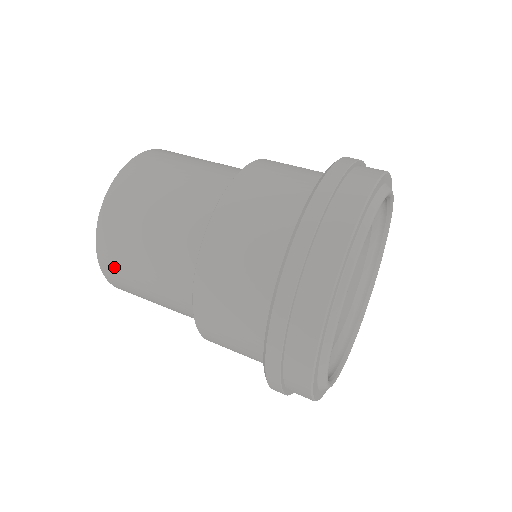
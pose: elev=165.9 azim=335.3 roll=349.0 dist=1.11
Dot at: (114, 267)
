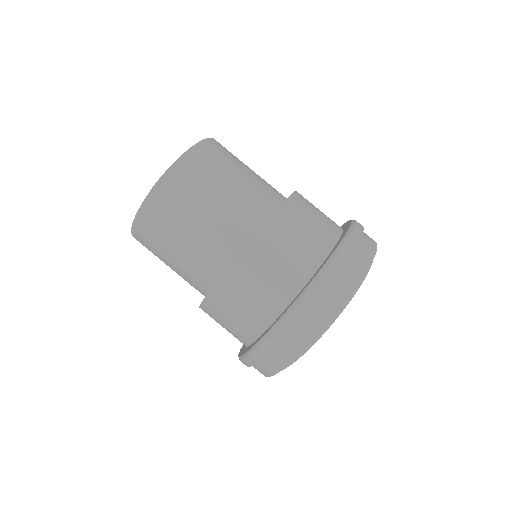
Dot at: (169, 196)
